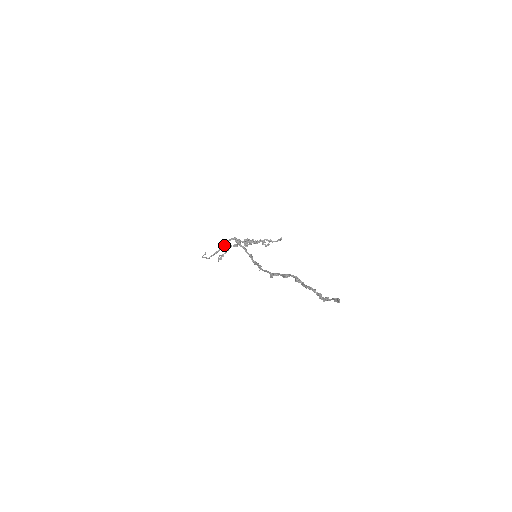
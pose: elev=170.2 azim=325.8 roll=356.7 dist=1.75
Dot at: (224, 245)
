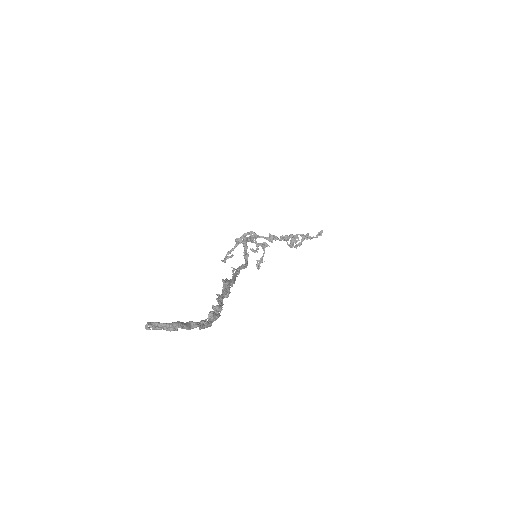
Dot at: (238, 242)
